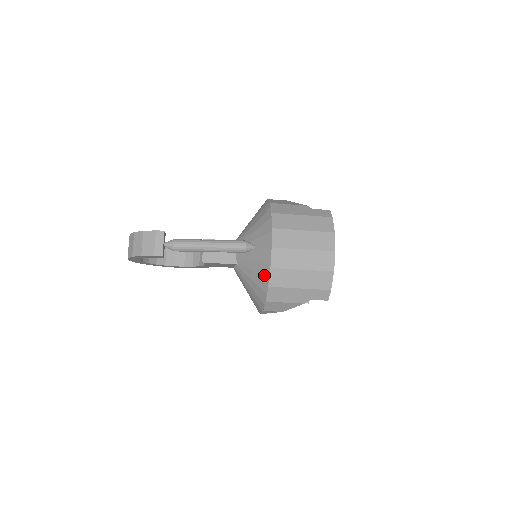
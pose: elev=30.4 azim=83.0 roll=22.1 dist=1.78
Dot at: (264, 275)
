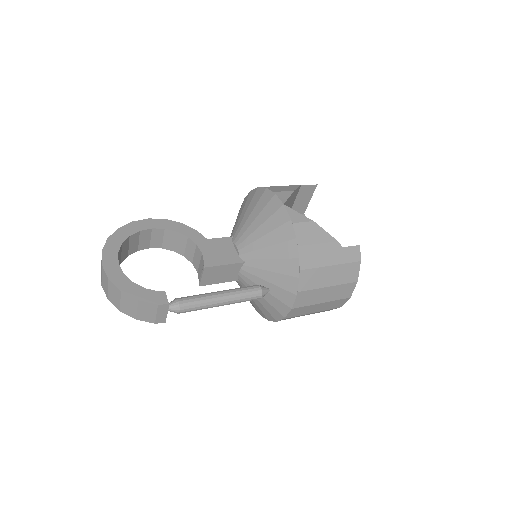
Dot at: (273, 315)
